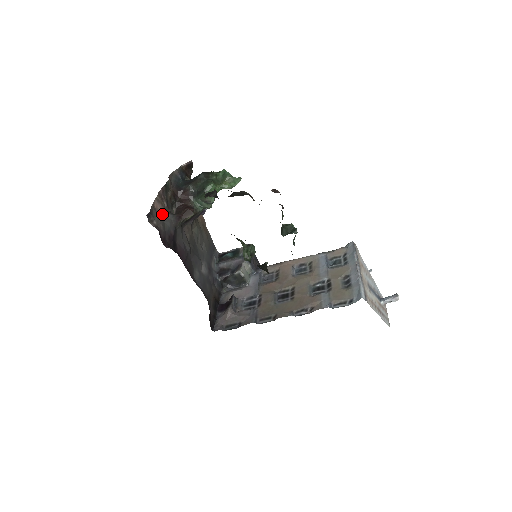
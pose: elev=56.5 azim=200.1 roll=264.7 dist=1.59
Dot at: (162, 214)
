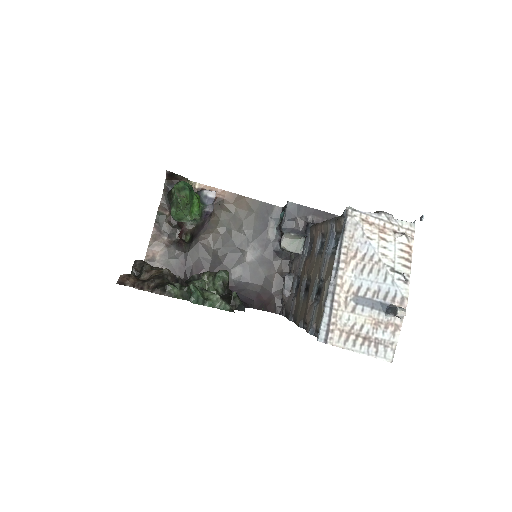
Dot at: (163, 254)
